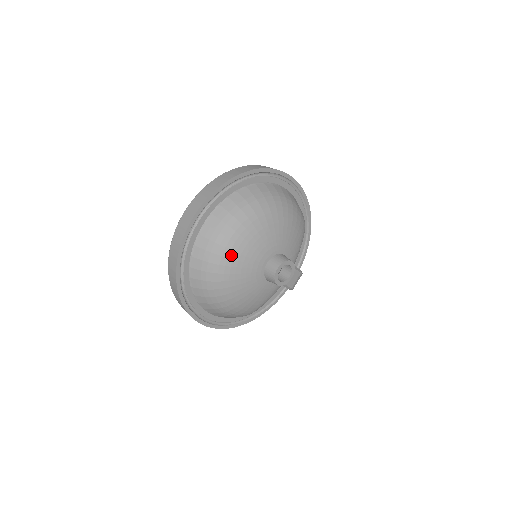
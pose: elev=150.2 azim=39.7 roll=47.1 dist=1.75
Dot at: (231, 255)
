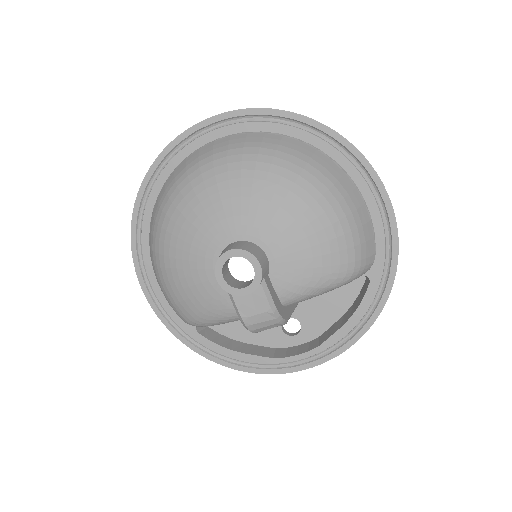
Dot at: (199, 188)
